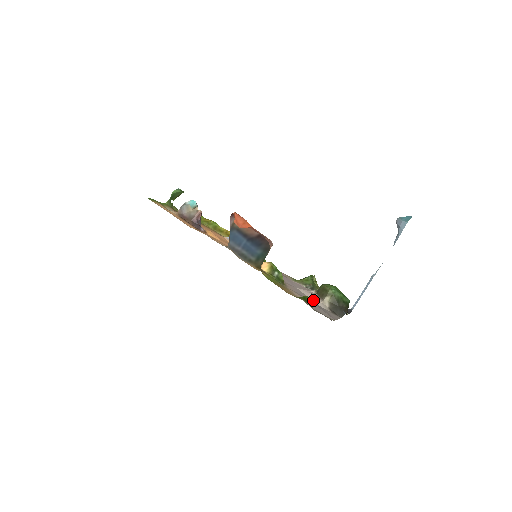
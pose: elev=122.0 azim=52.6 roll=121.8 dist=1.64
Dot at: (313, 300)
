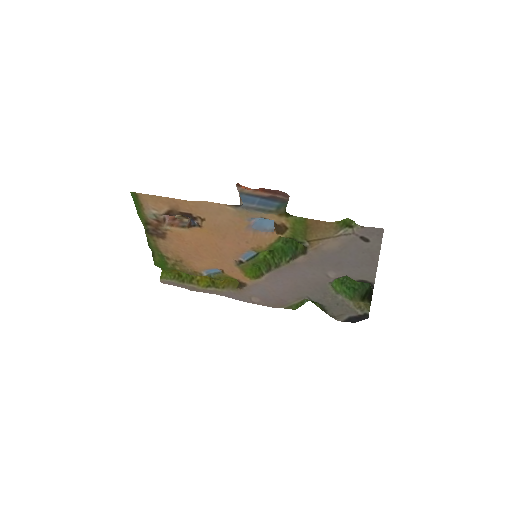
Dot at: (337, 275)
